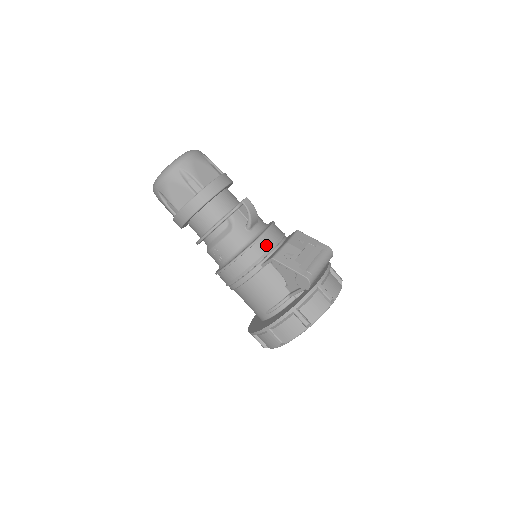
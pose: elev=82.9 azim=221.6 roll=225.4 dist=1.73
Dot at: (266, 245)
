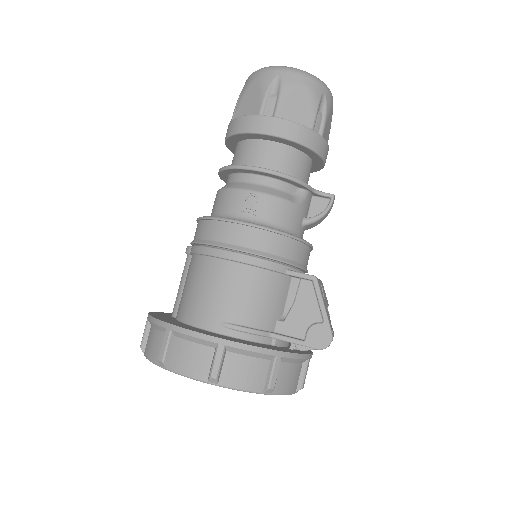
Dot at: (305, 258)
